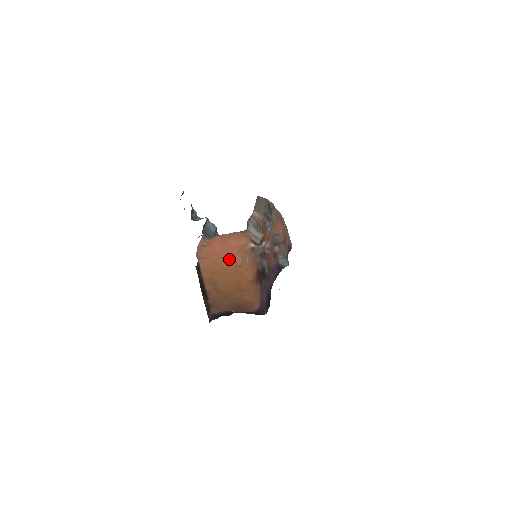
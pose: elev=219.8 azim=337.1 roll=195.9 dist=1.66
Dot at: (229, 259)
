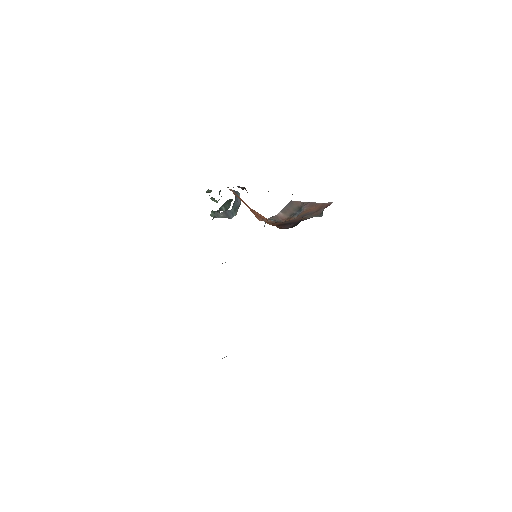
Dot at: (252, 212)
